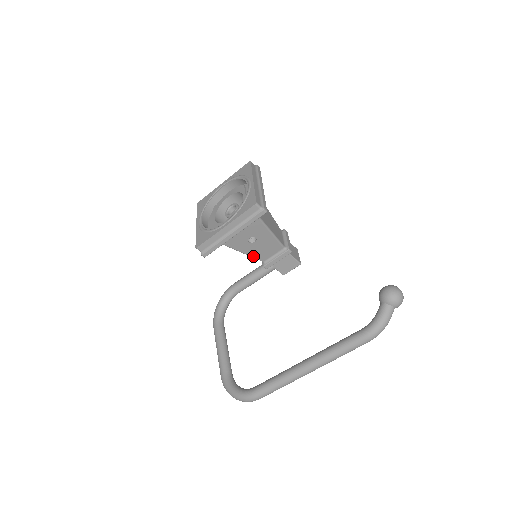
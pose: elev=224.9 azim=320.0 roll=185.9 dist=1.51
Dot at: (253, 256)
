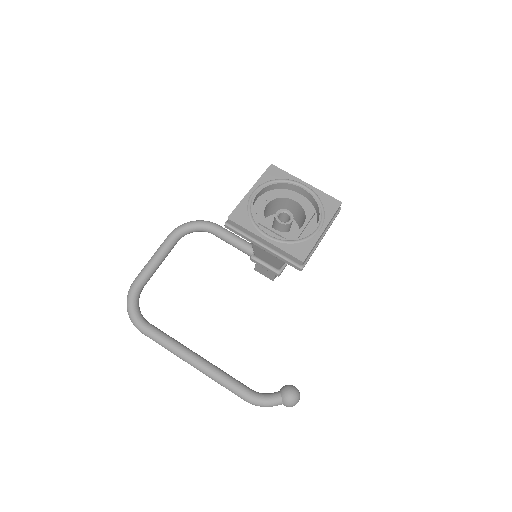
Dot at: (254, 249)
